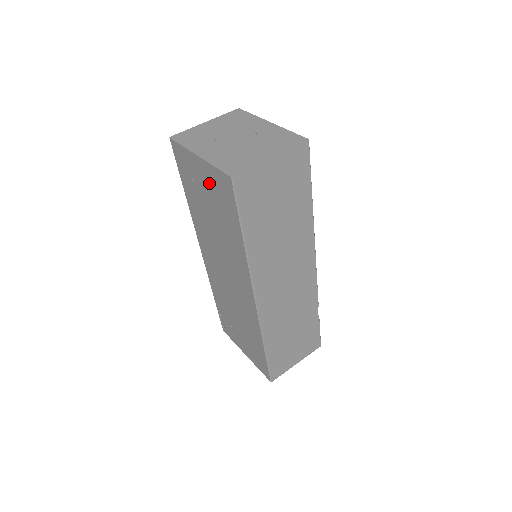
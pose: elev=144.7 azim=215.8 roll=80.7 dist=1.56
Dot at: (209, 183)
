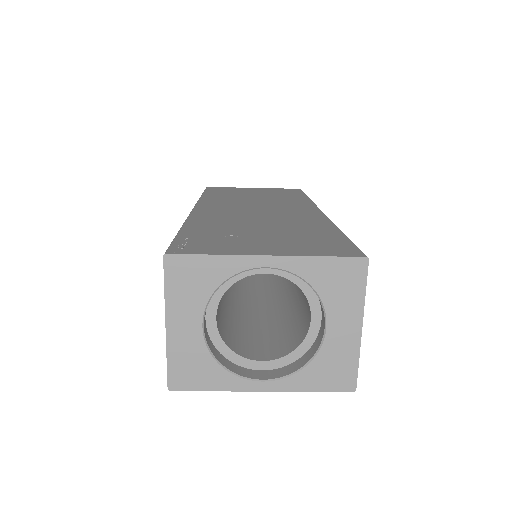
Dot at: (264, 191)
